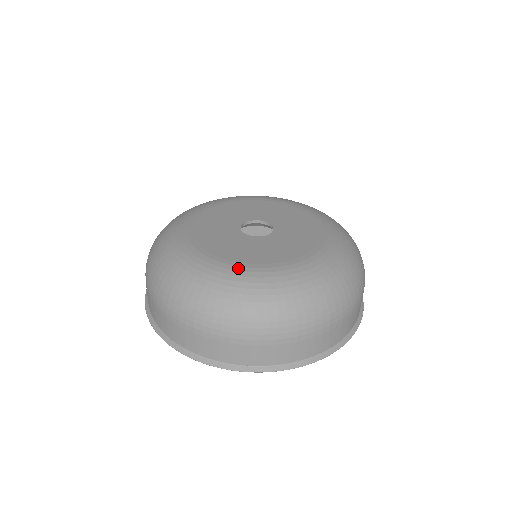
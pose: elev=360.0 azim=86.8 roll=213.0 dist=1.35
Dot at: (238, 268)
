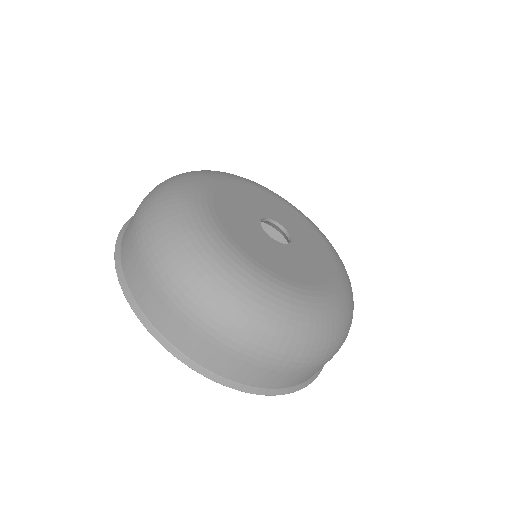
Dot at: (282, 284)
